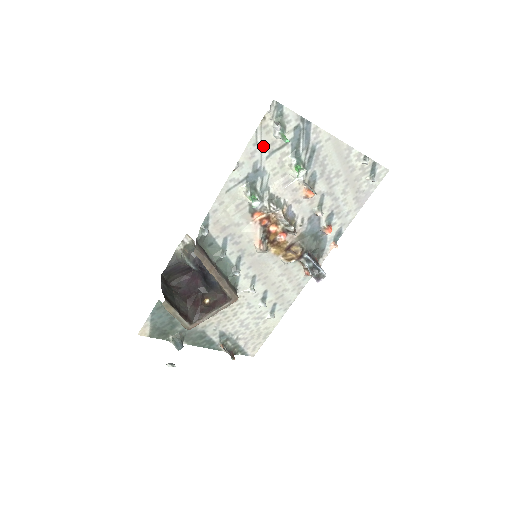
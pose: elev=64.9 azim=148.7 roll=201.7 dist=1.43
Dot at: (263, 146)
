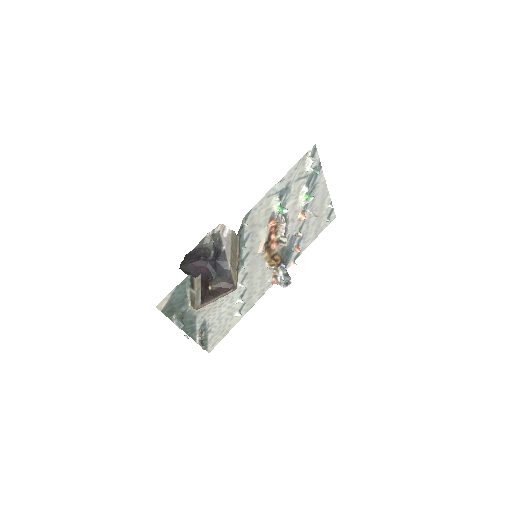
Dot at: (298, 172)
